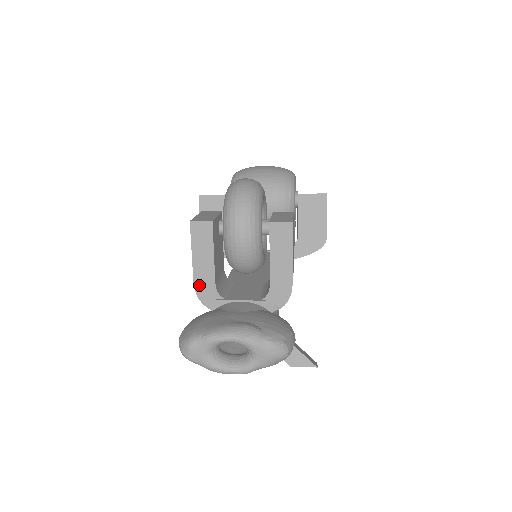
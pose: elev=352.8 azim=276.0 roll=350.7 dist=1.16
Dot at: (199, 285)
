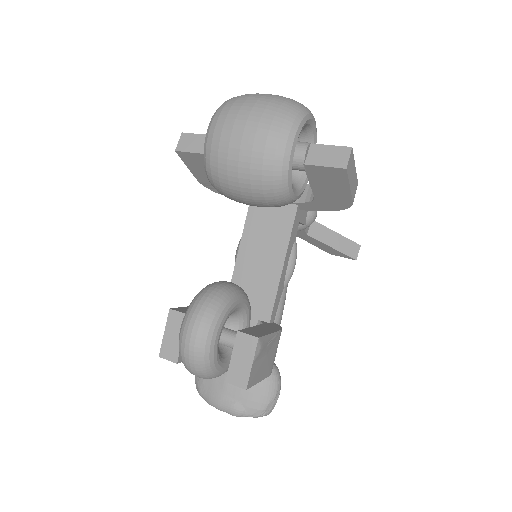
Dot at: occluded
